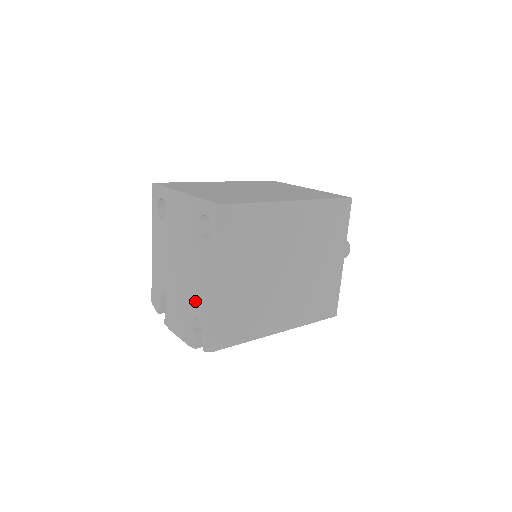
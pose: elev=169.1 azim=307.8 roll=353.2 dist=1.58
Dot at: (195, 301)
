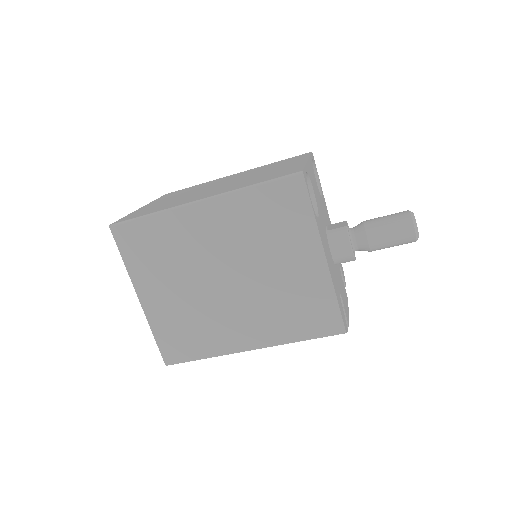
Dot at: occluded
